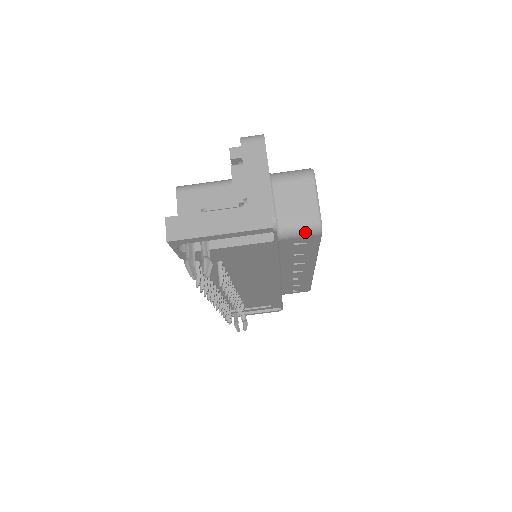
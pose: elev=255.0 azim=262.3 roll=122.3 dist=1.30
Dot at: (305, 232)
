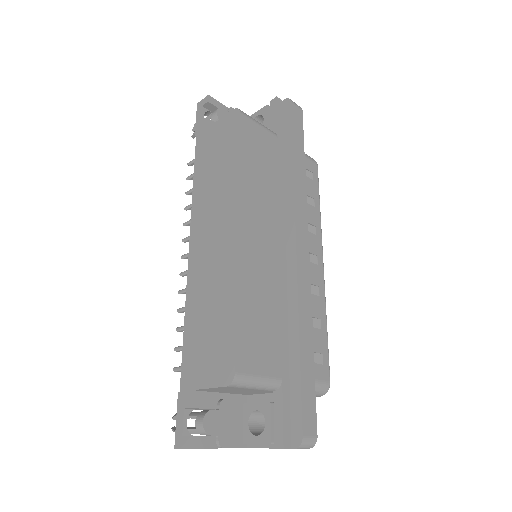
Dot at: occluded
